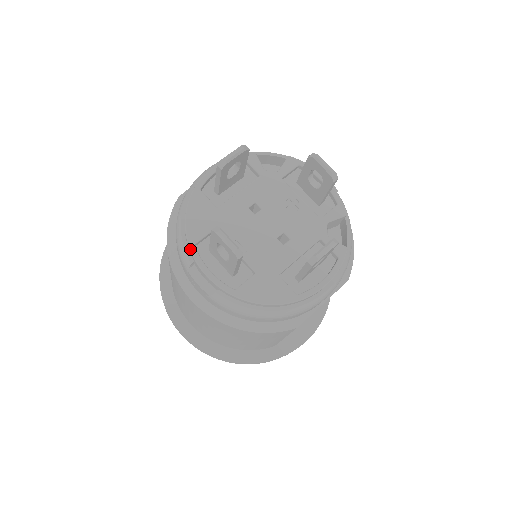
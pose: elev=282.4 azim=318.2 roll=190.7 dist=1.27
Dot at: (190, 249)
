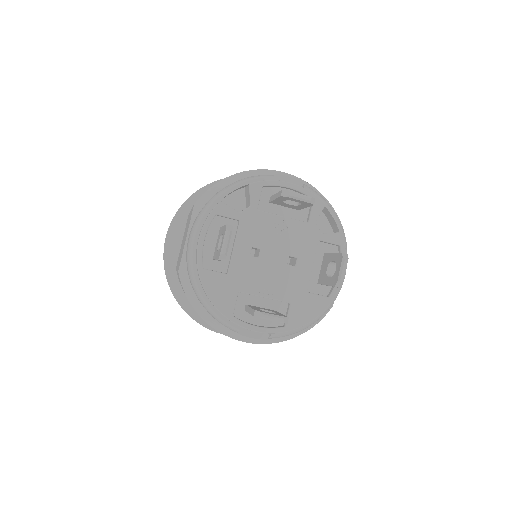
Dot at: (233, 322)
